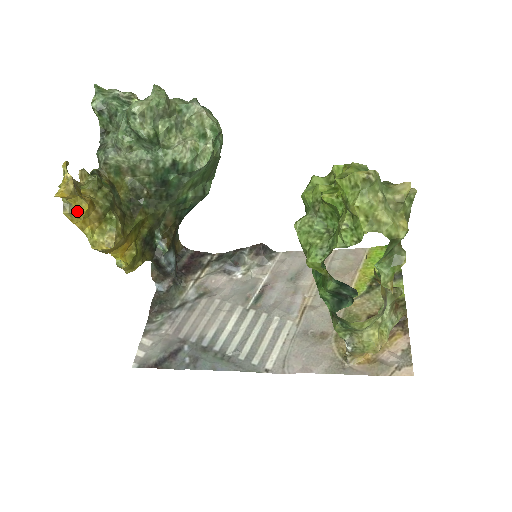
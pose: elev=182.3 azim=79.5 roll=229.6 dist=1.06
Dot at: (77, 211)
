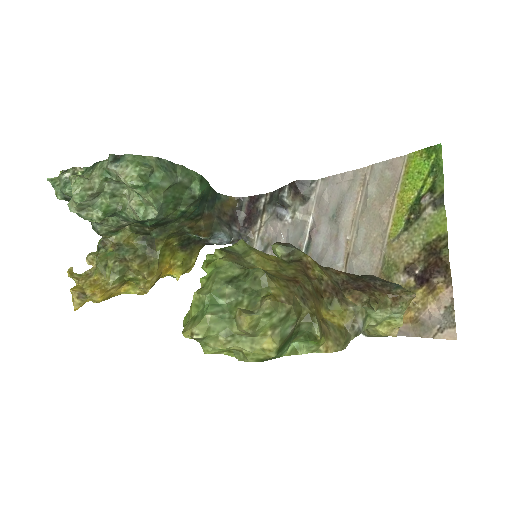
Dot at: (98, 302)
